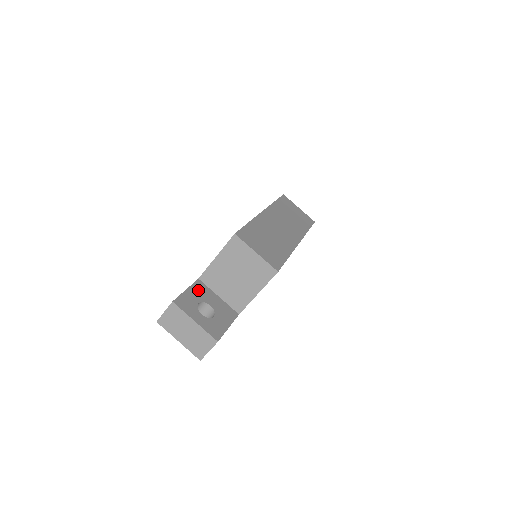
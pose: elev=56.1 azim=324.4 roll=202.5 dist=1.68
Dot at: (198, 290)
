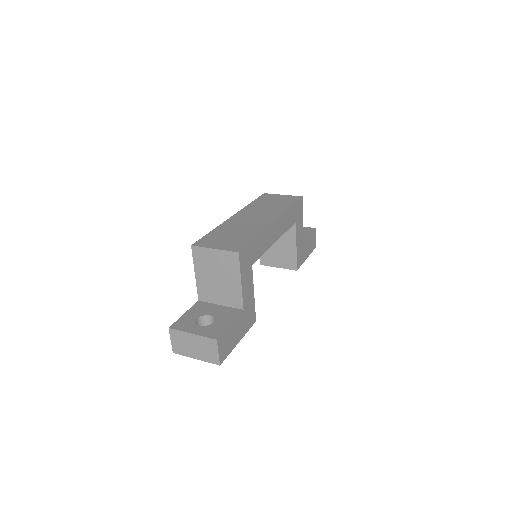
Dot at: (197, 309)
